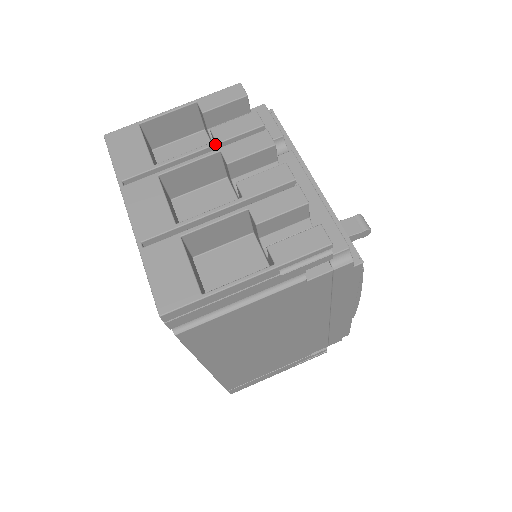
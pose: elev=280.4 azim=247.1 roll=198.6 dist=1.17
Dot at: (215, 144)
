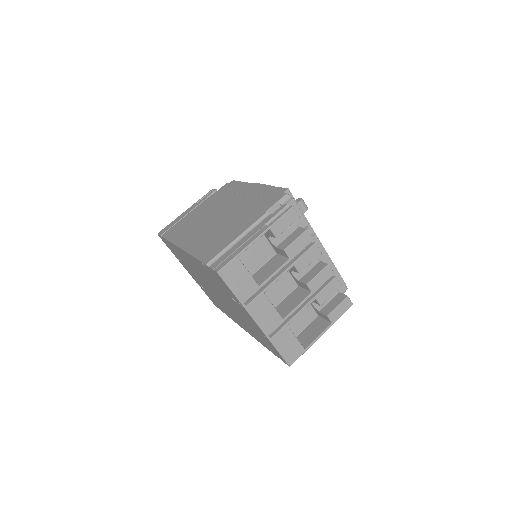
Dot at: occluded
